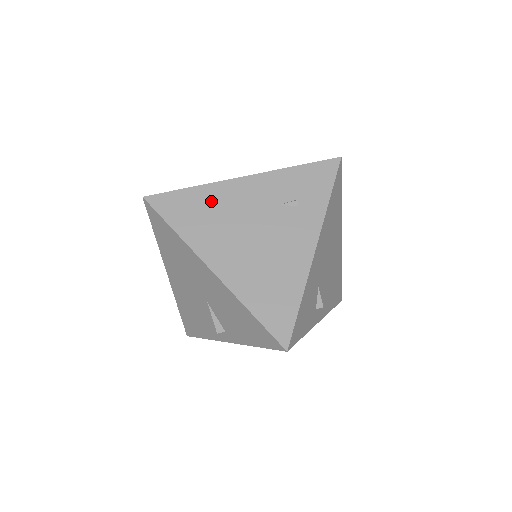
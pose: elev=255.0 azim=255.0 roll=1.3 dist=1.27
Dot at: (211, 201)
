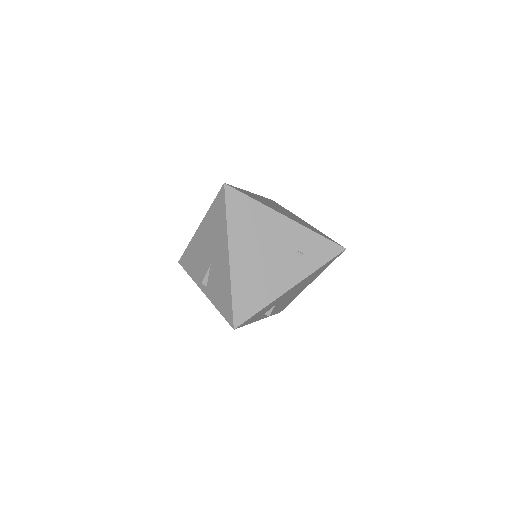
Dot at: (259, 217)
